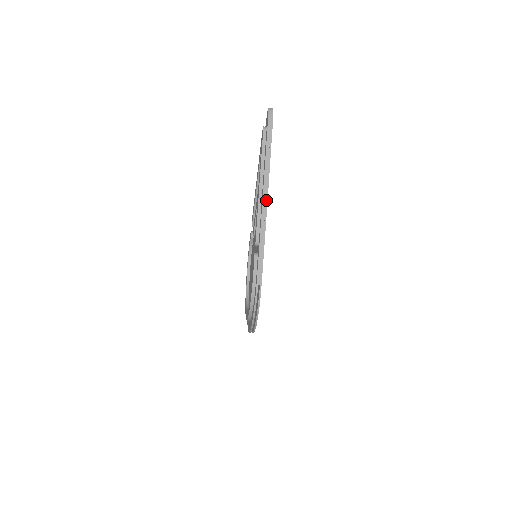
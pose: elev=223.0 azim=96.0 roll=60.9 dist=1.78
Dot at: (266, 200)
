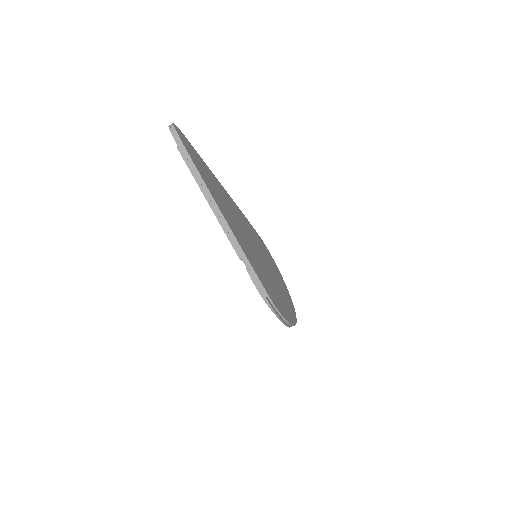
Dot at: (223, 218)
